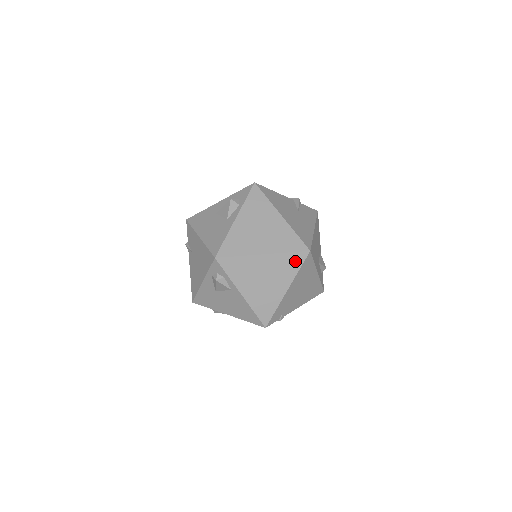
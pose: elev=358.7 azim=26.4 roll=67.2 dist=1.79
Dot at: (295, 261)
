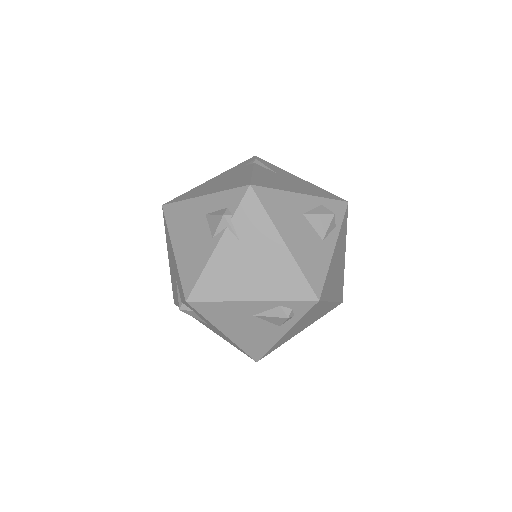
Dot at: (331, 309)
